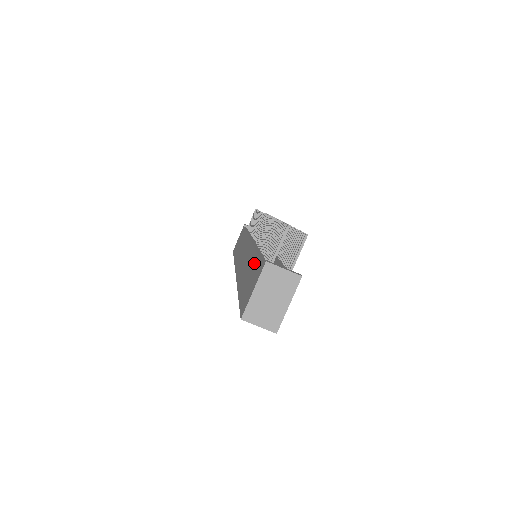
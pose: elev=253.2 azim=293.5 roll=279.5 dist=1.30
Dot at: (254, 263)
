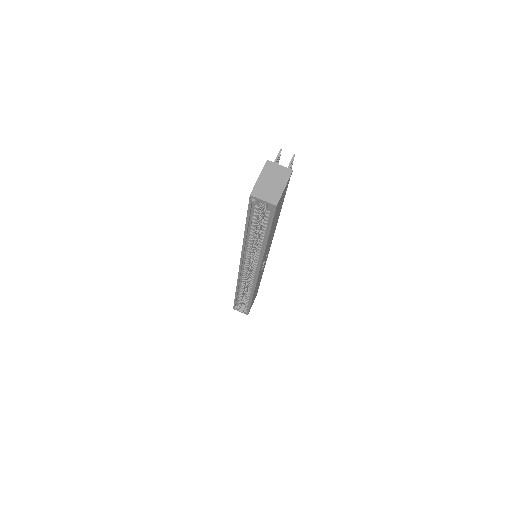
Dot at: occluded
